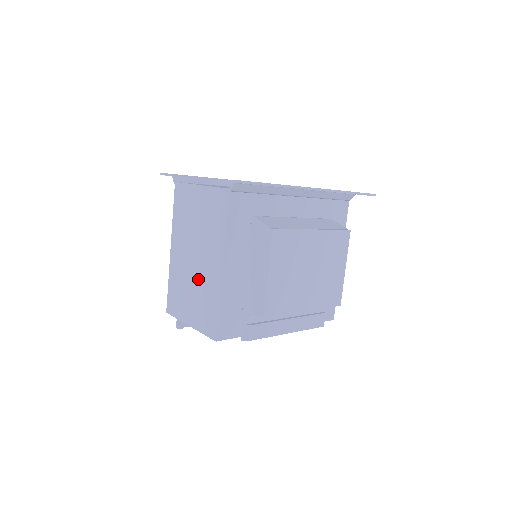
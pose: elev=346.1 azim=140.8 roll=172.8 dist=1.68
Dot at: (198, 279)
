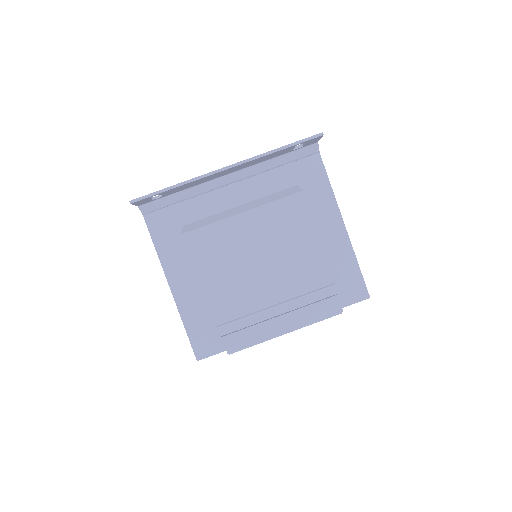
Dot at: occluded
